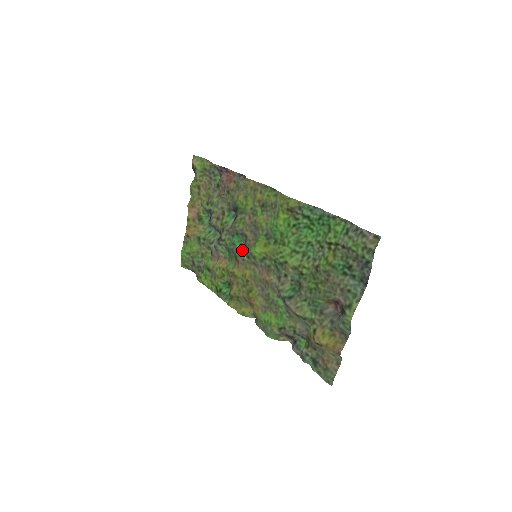
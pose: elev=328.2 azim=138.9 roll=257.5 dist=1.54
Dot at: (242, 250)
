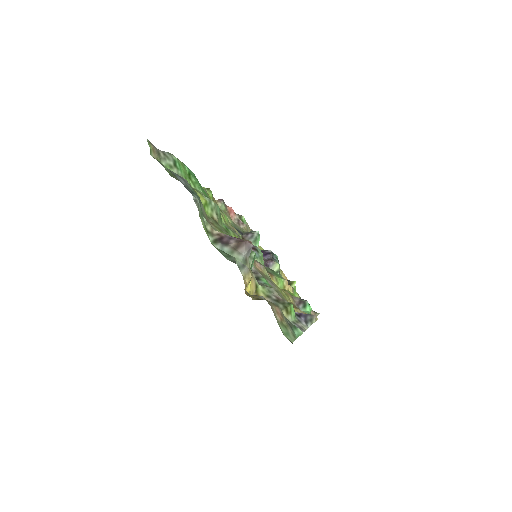
Dot at: (259, 261)
